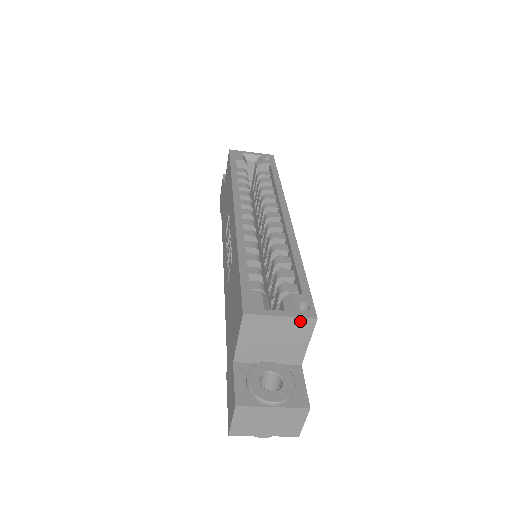
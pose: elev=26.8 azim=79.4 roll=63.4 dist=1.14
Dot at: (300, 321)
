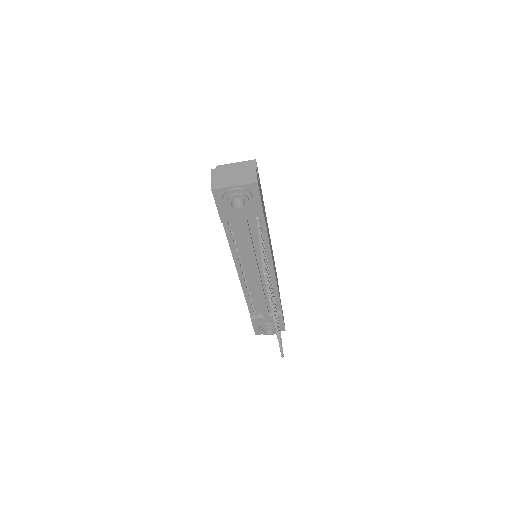
Dot at: occluded
